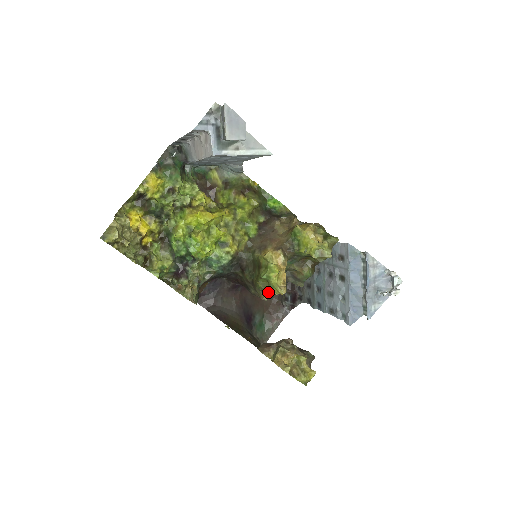
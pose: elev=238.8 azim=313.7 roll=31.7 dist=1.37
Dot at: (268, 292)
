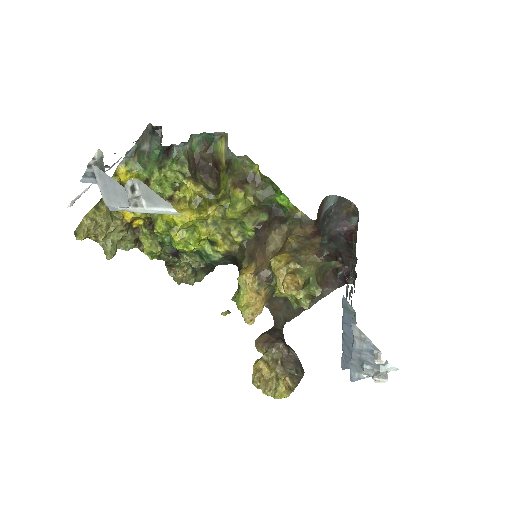
Dot at: occluded
